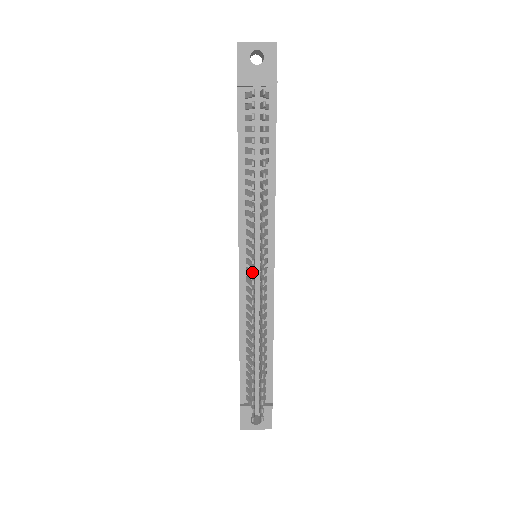
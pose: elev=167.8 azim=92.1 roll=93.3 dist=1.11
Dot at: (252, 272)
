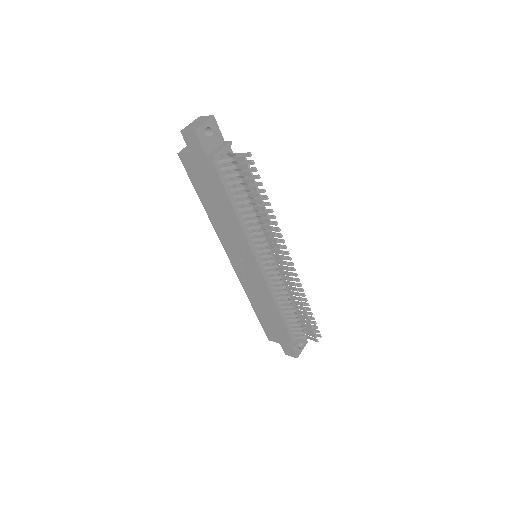
Dot at: (287, 263)
